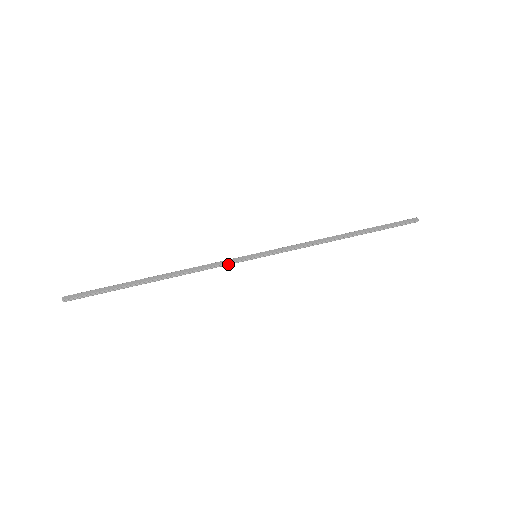
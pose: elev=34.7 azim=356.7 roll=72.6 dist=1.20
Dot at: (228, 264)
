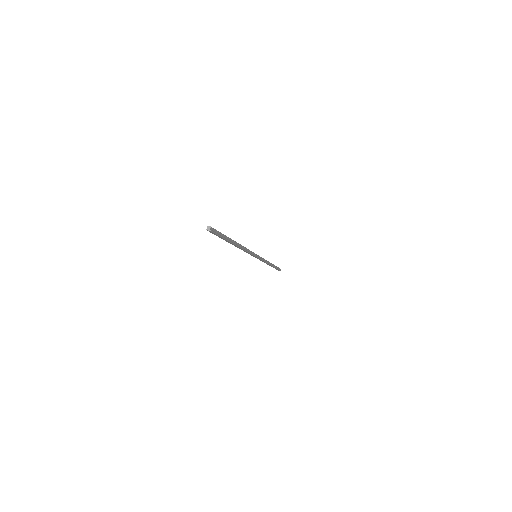
Dot at: (252, 254)
